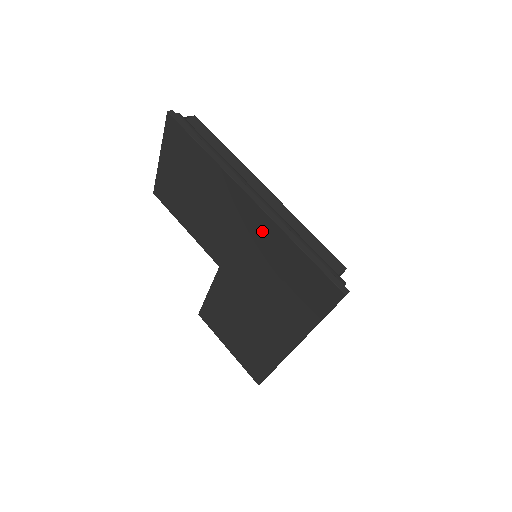
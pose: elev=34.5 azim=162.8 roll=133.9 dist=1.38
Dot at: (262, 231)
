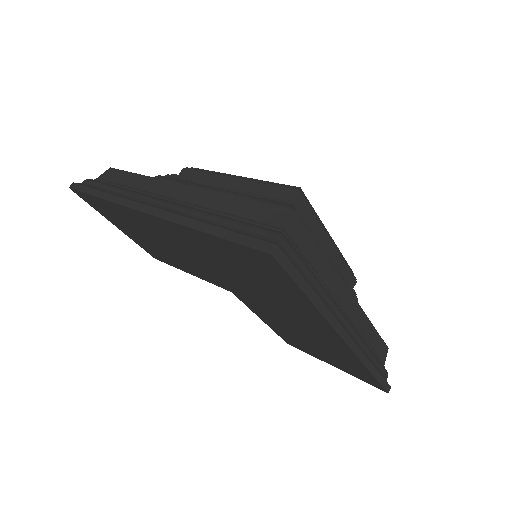
Dot at: (185, 238)
